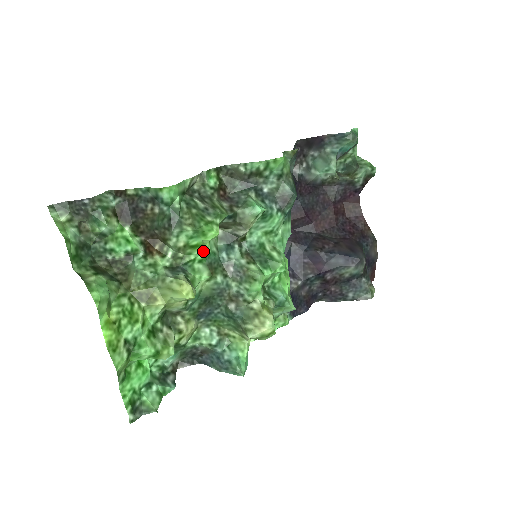
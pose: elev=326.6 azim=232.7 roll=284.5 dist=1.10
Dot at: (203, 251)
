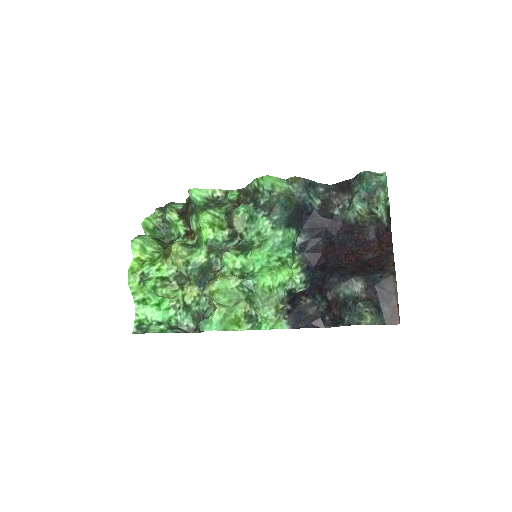
Dot at: (206, 235)
